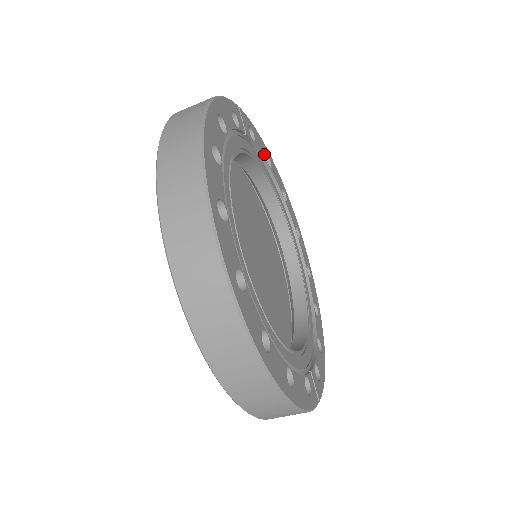
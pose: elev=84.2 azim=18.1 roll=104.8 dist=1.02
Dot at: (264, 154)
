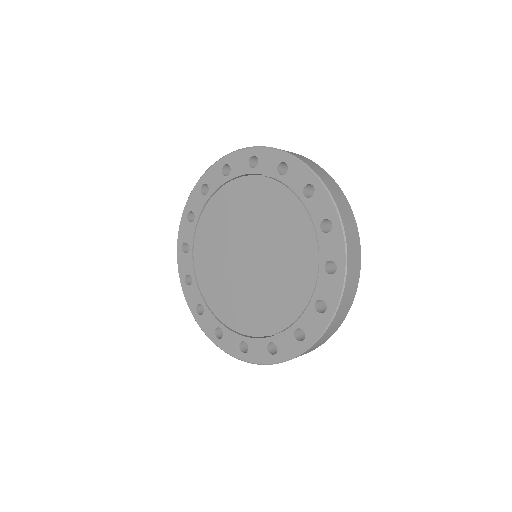
Dot at: occluded
